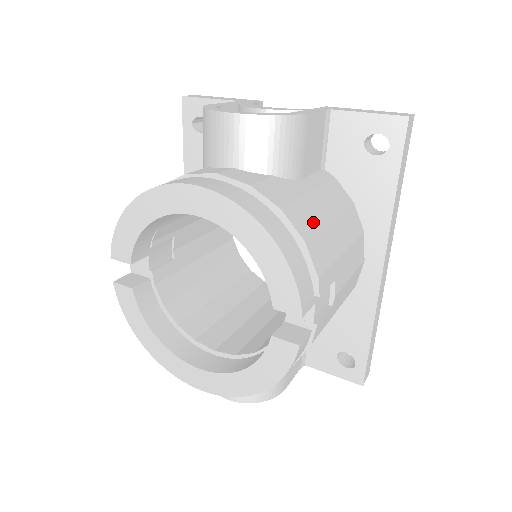
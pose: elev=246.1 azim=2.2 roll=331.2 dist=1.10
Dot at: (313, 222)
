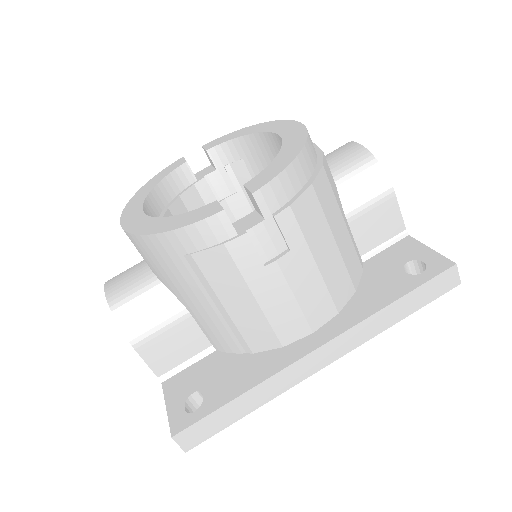
Dot at: (327, 207)
